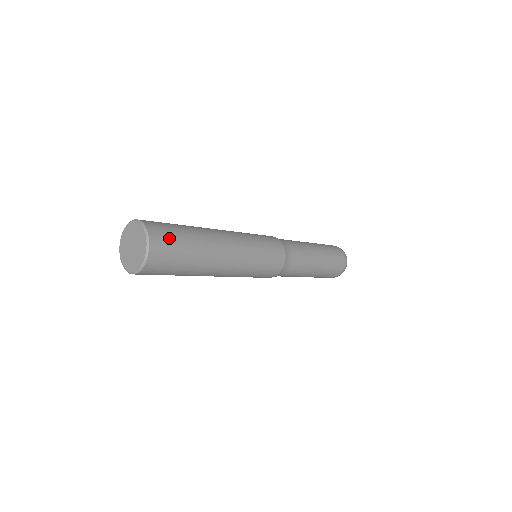
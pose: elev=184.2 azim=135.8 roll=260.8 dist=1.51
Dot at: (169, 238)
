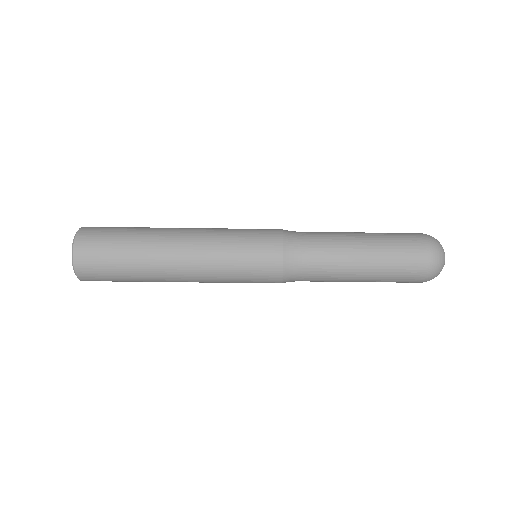
Dot at: (103, 230)
